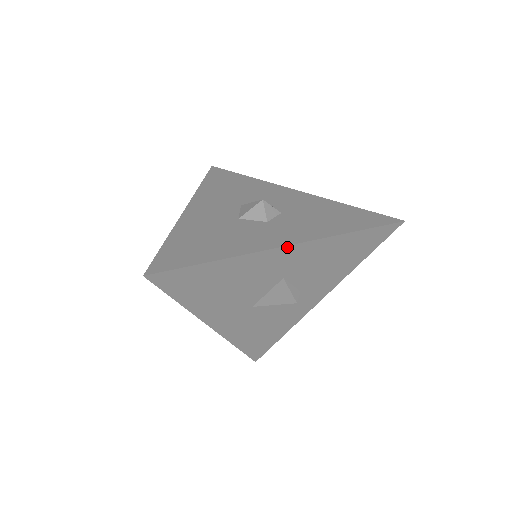
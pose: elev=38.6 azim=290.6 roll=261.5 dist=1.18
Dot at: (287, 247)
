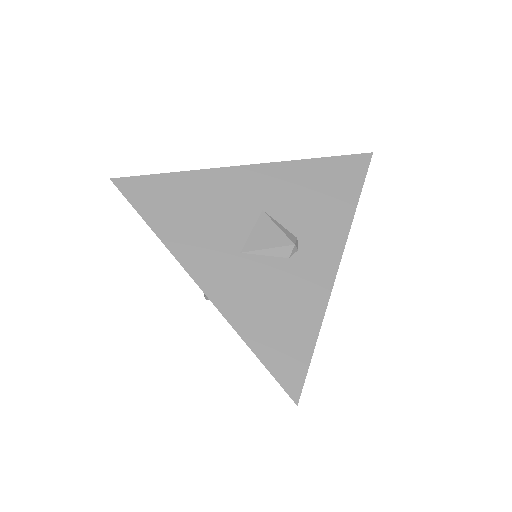
Dot at: (248, 167)
